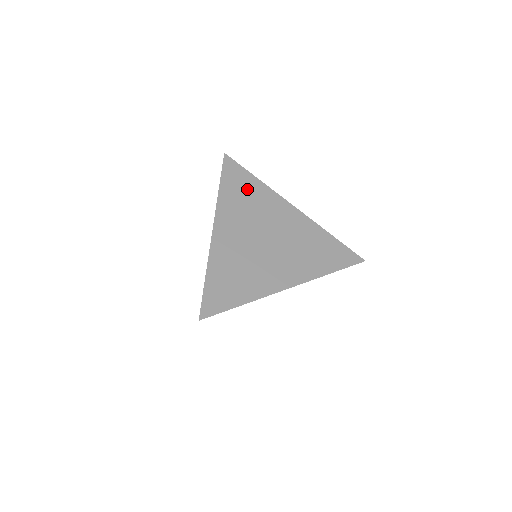
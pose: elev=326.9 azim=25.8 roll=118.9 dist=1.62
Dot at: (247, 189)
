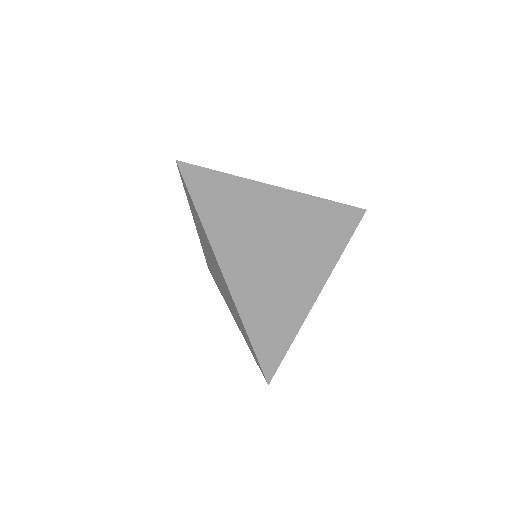
Dot at: (227, 197)
